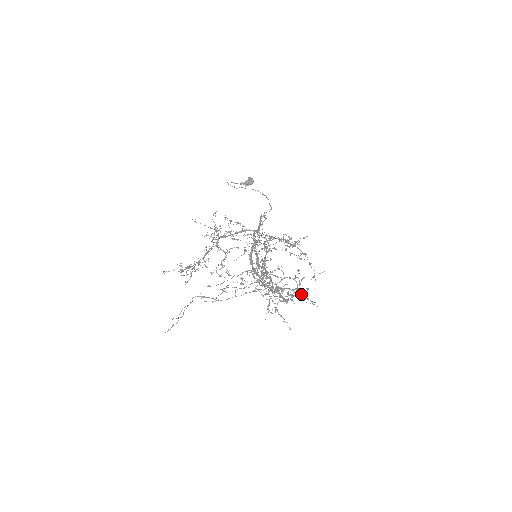
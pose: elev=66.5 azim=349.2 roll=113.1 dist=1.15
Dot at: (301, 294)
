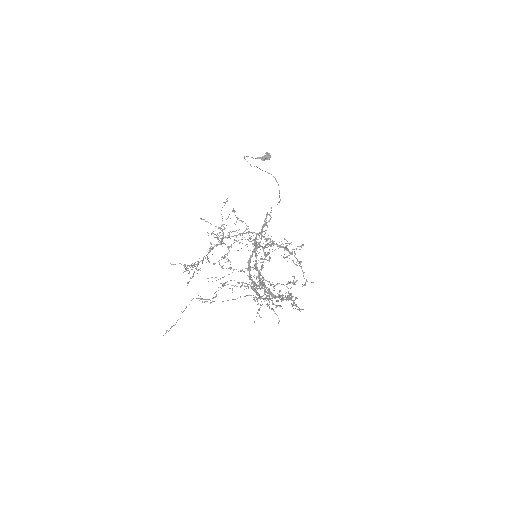
Dot at: occluded
